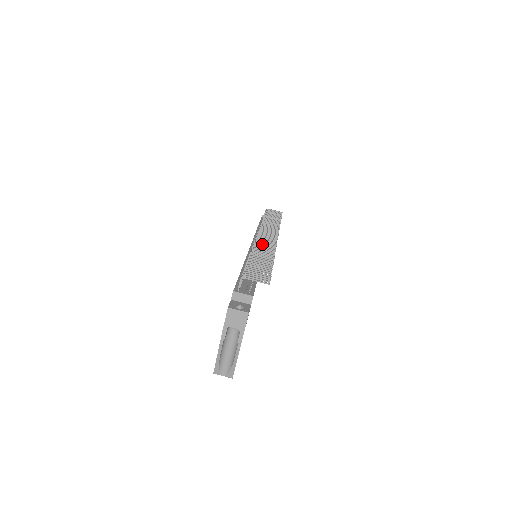
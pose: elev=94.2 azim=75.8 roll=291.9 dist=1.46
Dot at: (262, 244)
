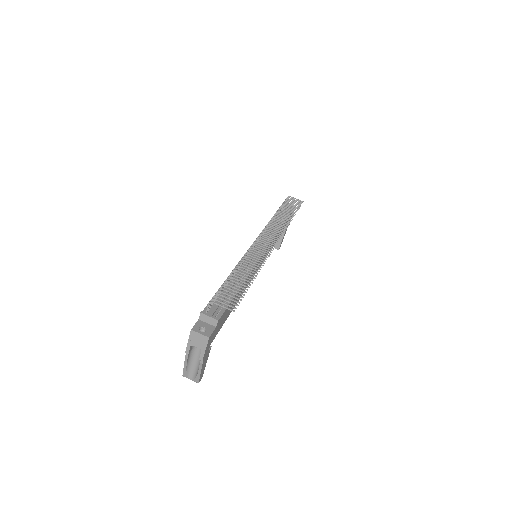
Dot at: (255, 252)
